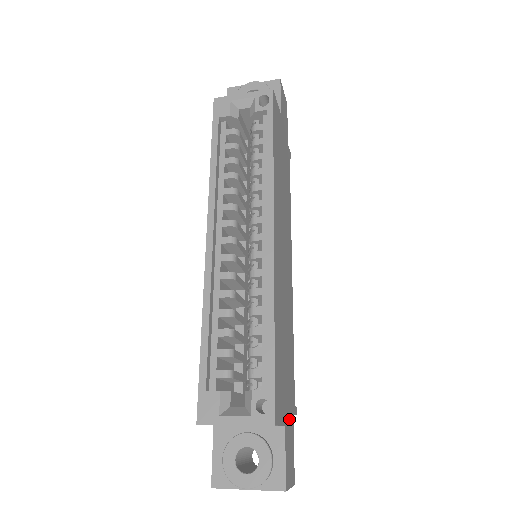
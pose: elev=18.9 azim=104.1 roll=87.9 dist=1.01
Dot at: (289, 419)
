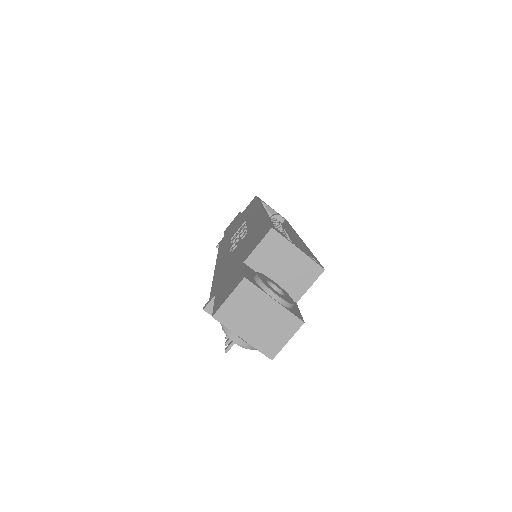
Dot at: occluded
